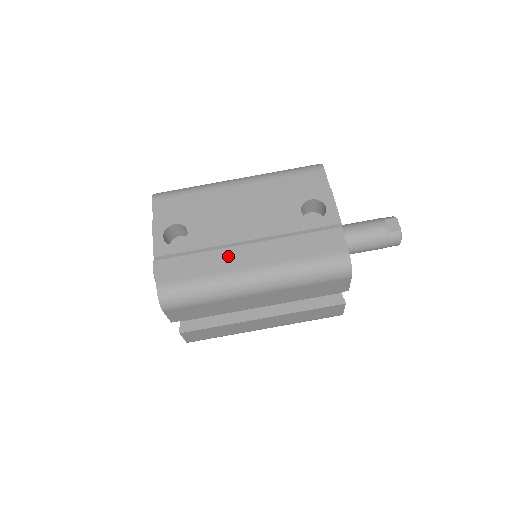
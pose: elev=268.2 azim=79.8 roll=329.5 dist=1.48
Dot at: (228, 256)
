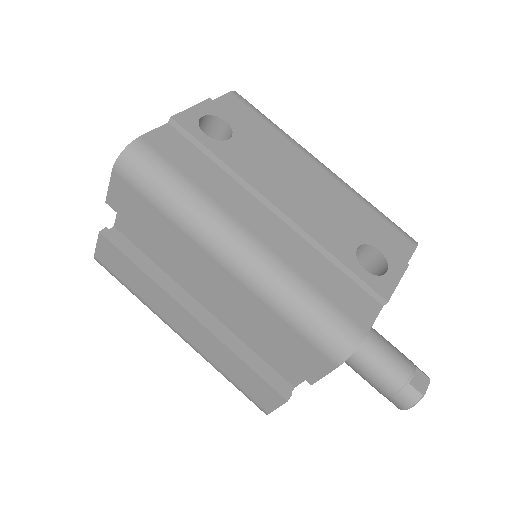
Dot at: (240, 197)
